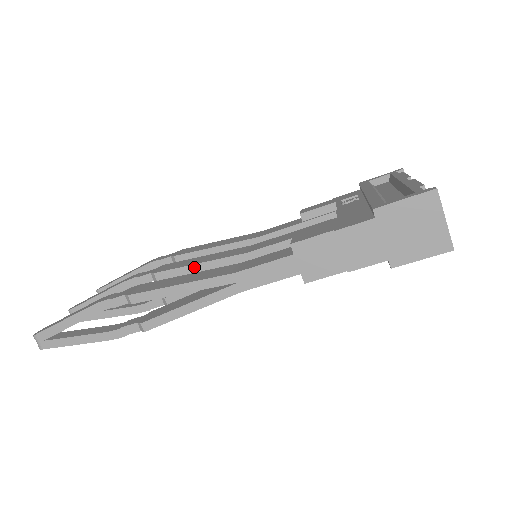
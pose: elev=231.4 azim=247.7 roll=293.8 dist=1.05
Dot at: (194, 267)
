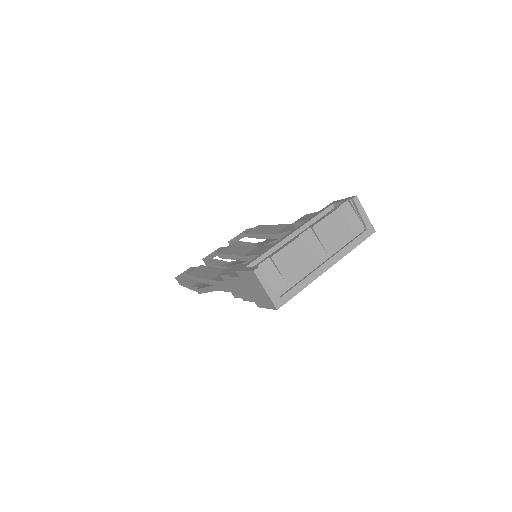
Dot at: (229, 256)
